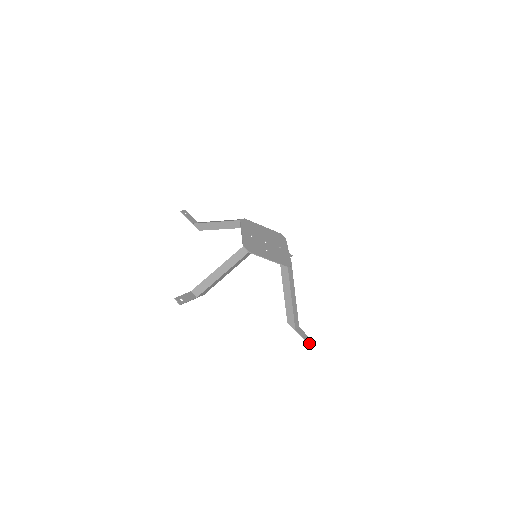
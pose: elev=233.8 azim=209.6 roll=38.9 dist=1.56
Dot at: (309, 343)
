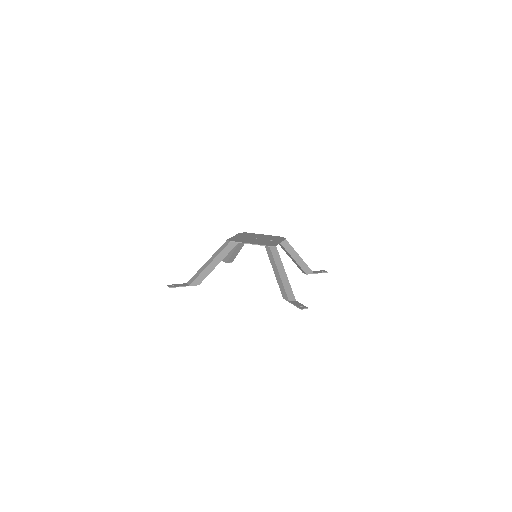
Dot at: (300, 308)
